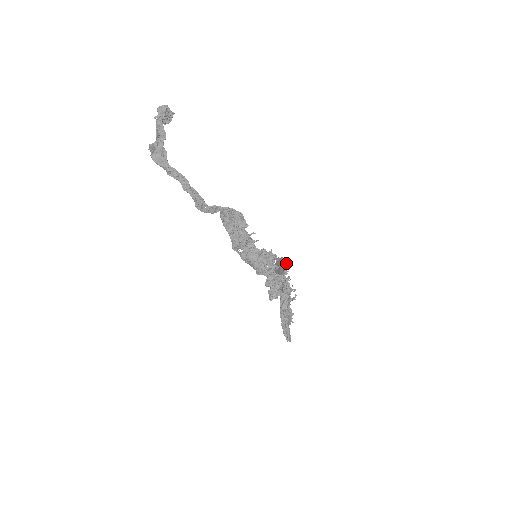
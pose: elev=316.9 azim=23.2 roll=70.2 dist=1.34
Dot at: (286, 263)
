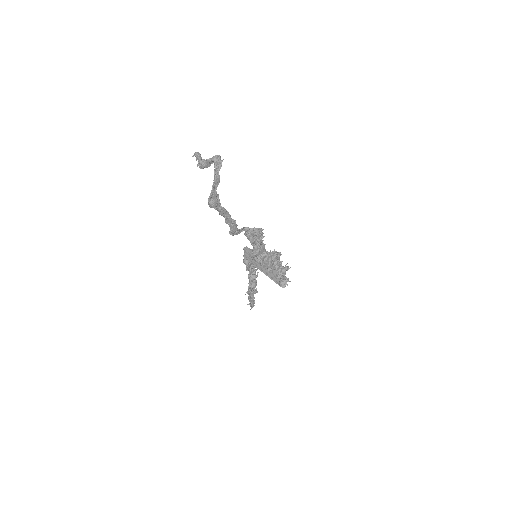
Dot at: occluded
